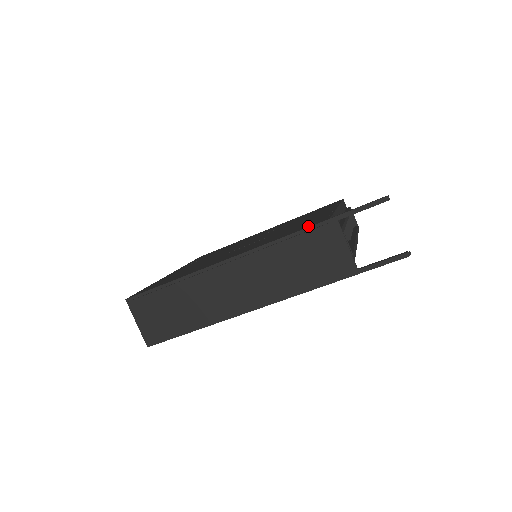
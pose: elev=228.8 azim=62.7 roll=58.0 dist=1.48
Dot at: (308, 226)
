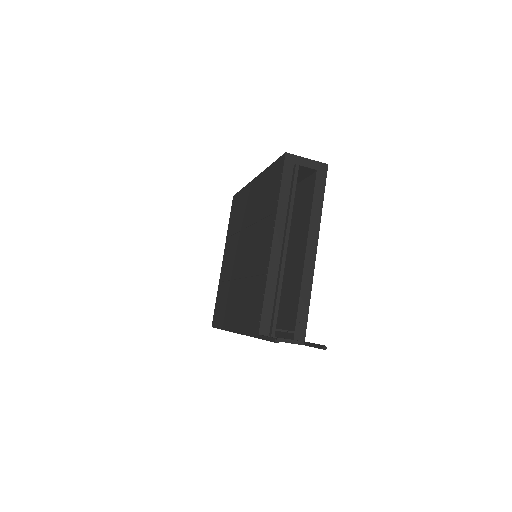
Dot at: (252, 332)
